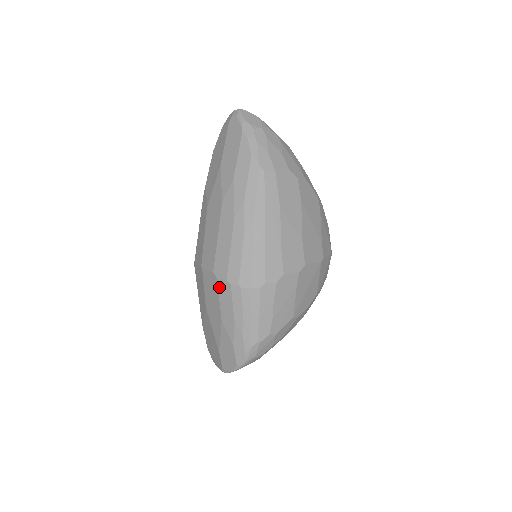
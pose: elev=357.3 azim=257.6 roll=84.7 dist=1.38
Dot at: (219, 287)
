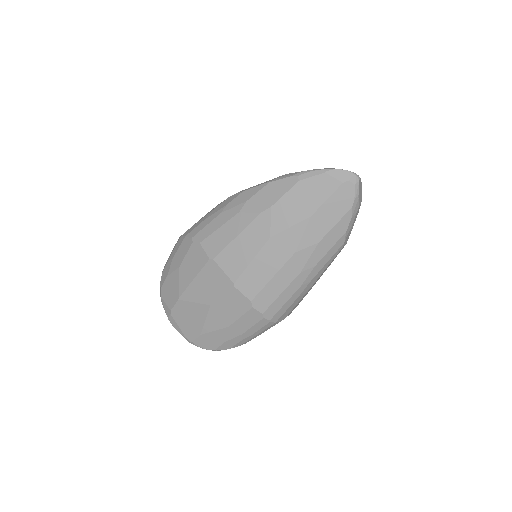
Dot at: (249, 313)
